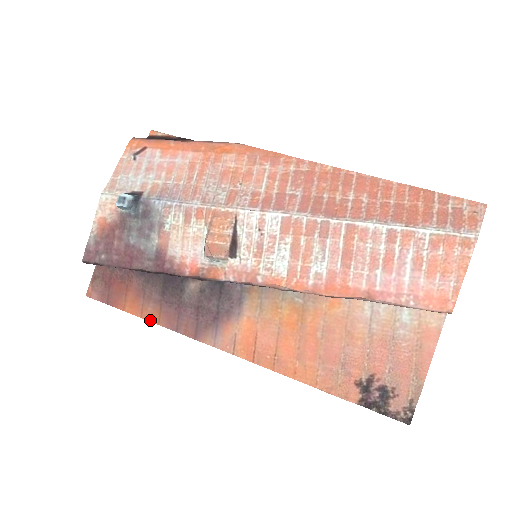
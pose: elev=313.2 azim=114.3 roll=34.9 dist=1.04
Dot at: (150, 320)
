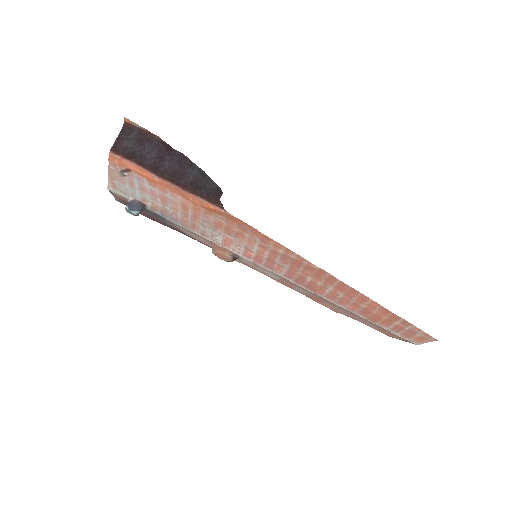
Dot at: occluded
